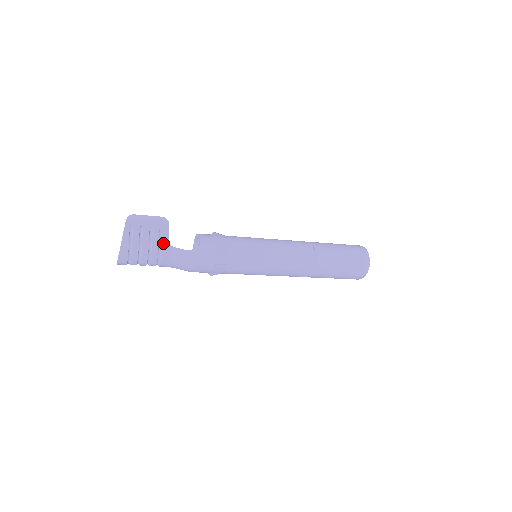
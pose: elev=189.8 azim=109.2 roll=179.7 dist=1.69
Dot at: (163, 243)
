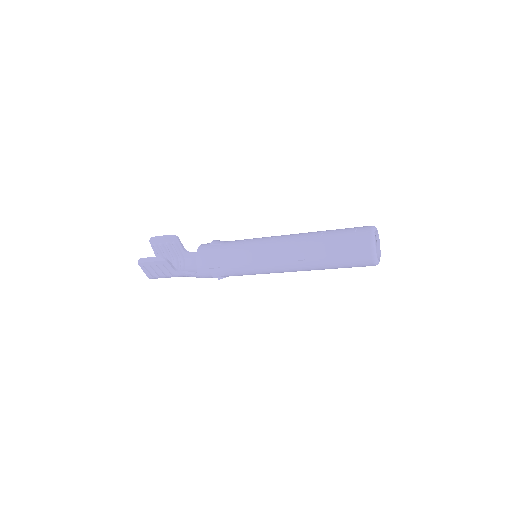
Dot at: (172, 272)
